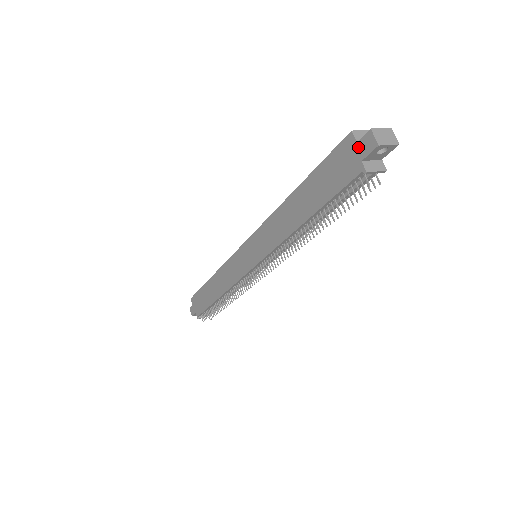
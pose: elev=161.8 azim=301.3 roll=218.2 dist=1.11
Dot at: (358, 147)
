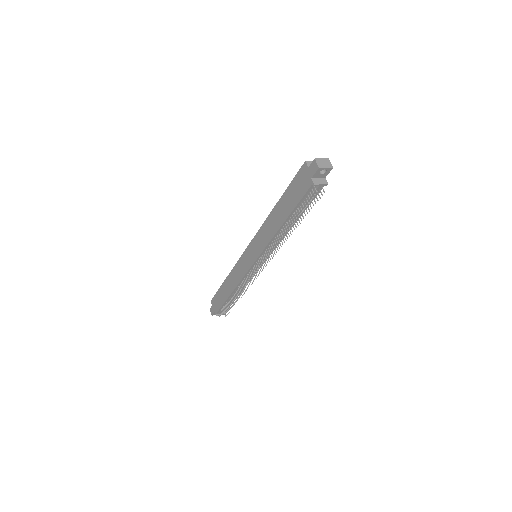
Dot at: (309, 170)
